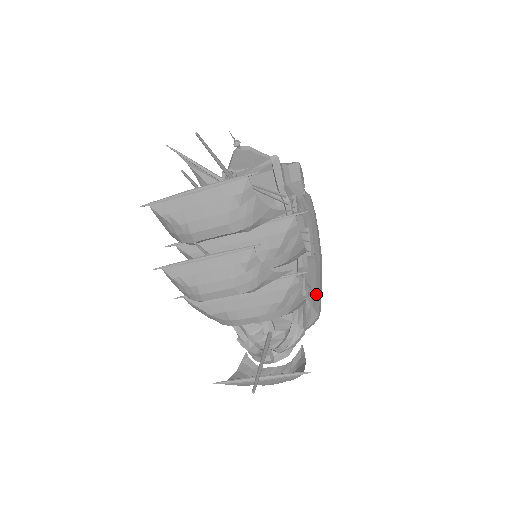
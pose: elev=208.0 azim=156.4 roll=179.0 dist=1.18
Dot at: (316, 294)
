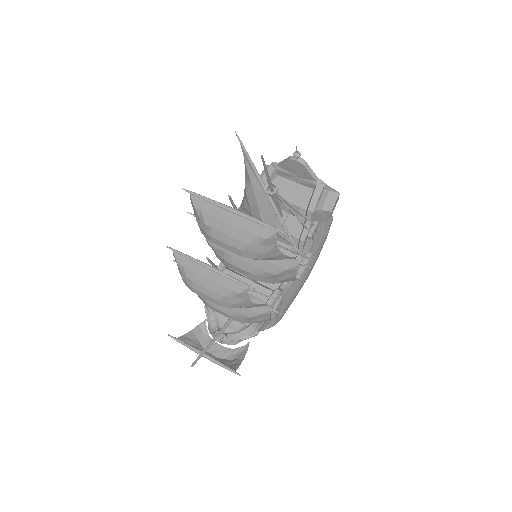
Dot at: (284, 309)
